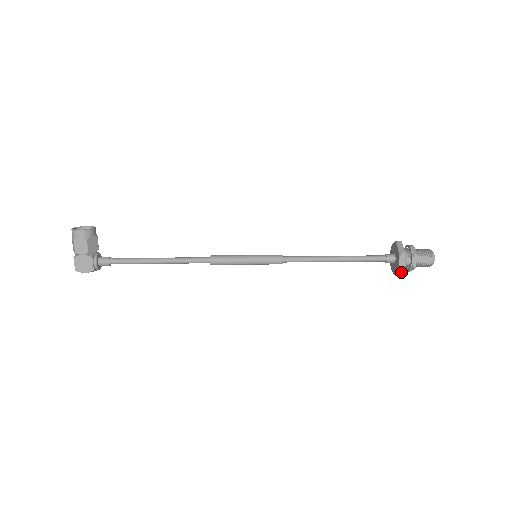
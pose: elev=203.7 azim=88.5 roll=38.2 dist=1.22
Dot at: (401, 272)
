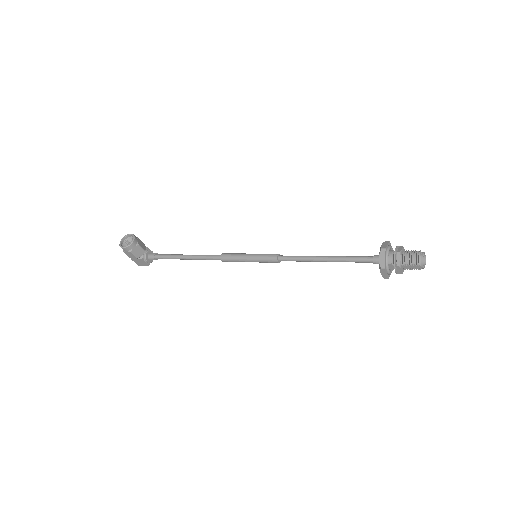
Dot at: (387, 277)
